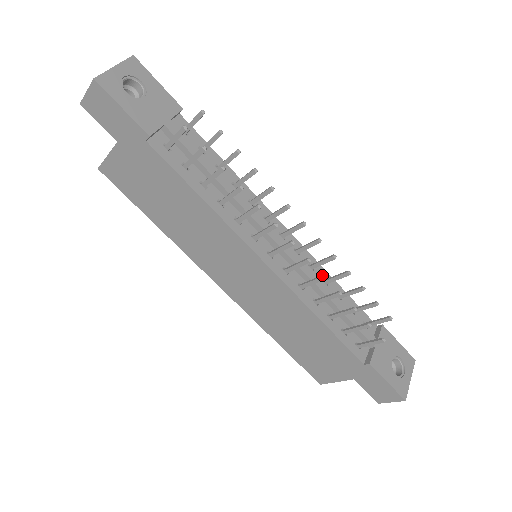
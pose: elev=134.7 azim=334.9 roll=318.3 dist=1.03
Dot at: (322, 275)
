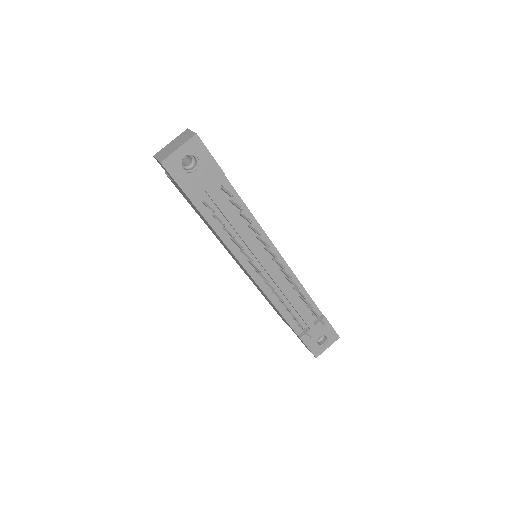
Dot at: (282, 300)
